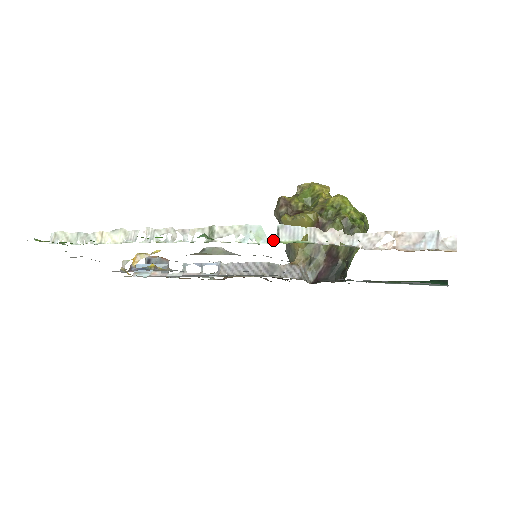
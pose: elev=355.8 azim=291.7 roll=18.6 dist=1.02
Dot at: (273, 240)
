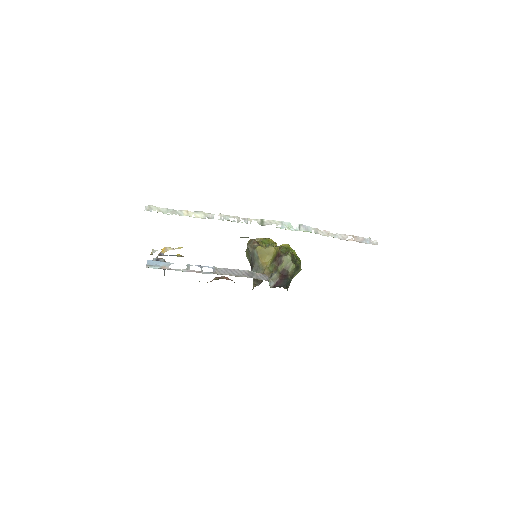
Dot at: (297, 230)
